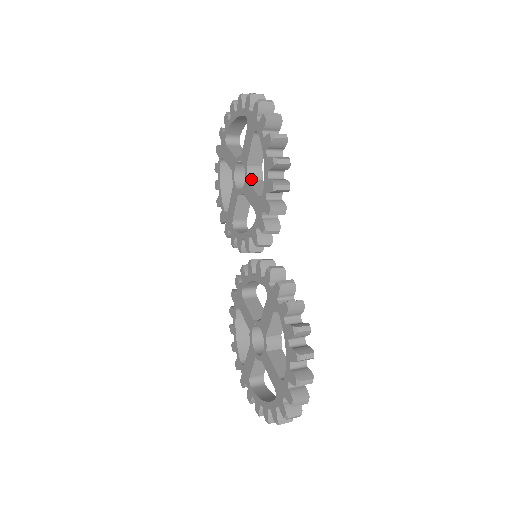
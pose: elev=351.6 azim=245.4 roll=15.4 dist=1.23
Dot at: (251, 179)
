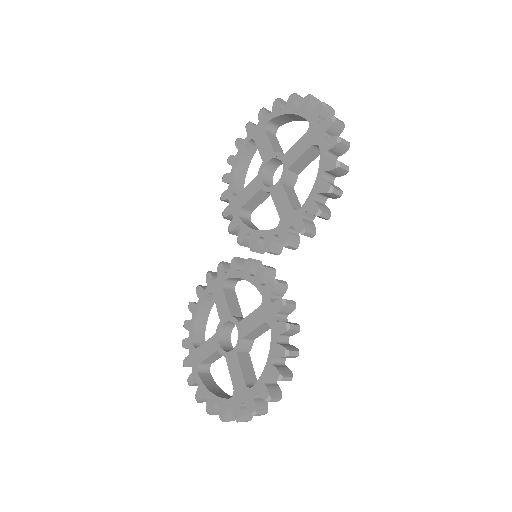
Dot at: (285, 183)
